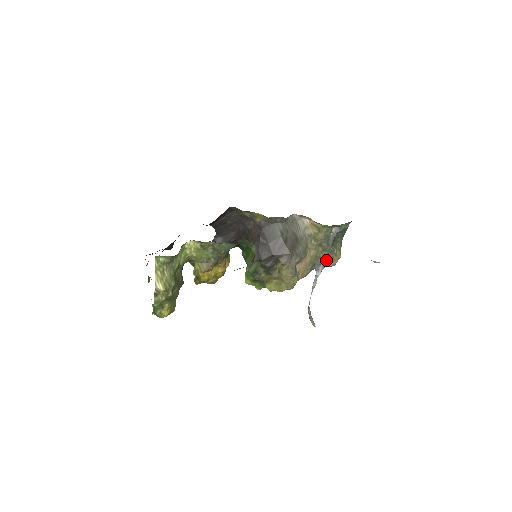
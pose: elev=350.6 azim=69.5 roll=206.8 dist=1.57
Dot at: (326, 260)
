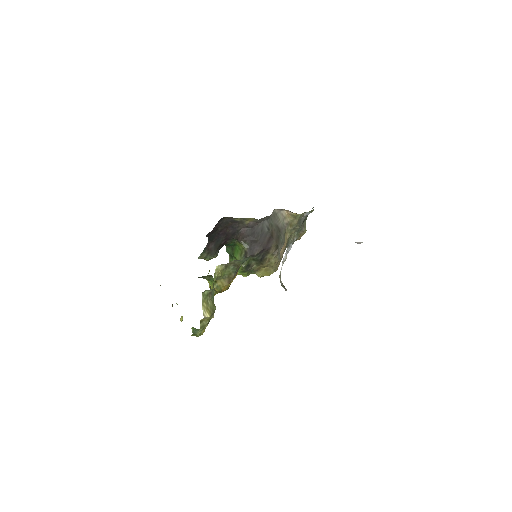
Dot at: (296, 238)
